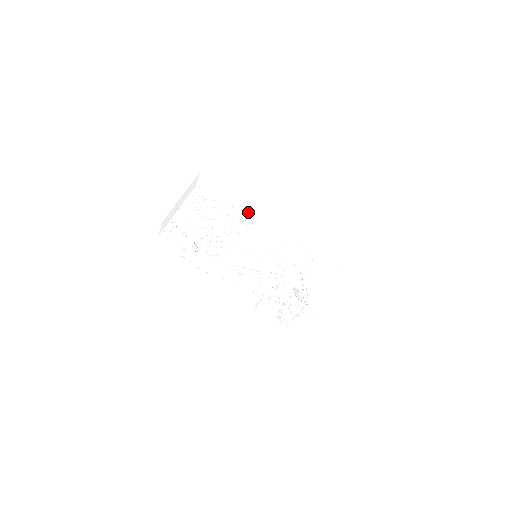
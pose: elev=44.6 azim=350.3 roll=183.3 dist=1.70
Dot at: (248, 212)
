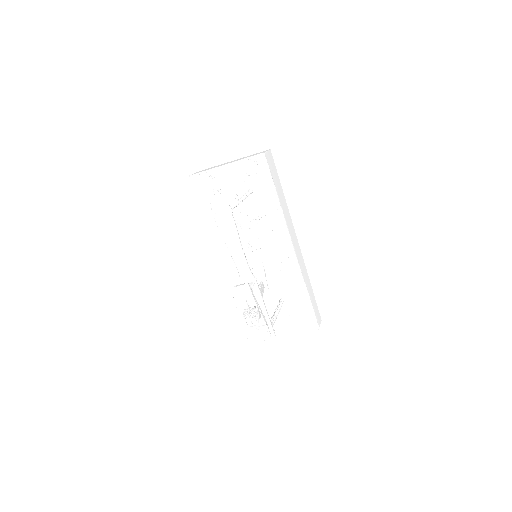
Dot at: (283, 210)
